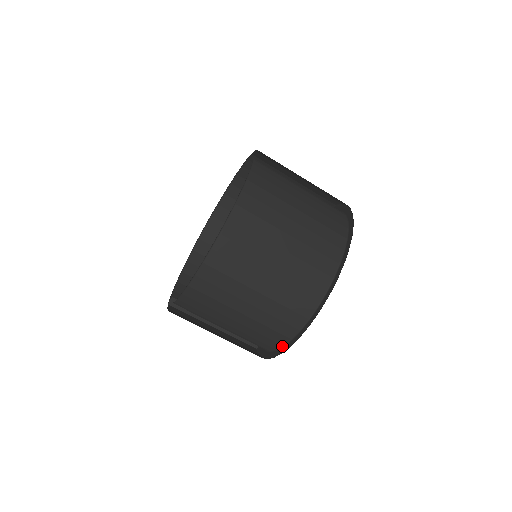
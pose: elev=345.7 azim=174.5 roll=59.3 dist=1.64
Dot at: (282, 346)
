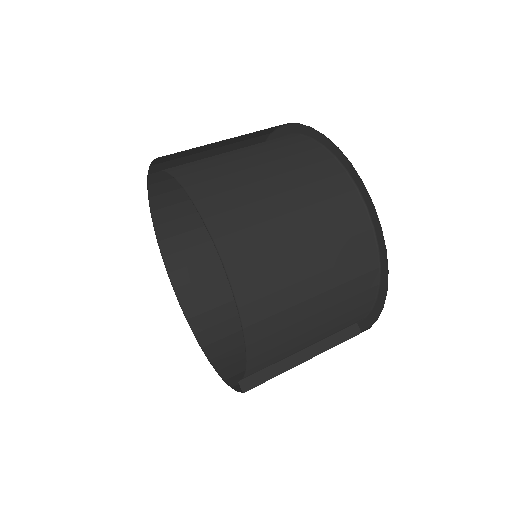
Dot at: (379, 270)
